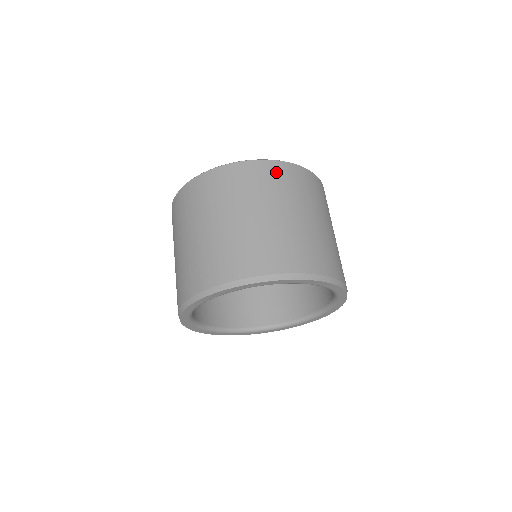
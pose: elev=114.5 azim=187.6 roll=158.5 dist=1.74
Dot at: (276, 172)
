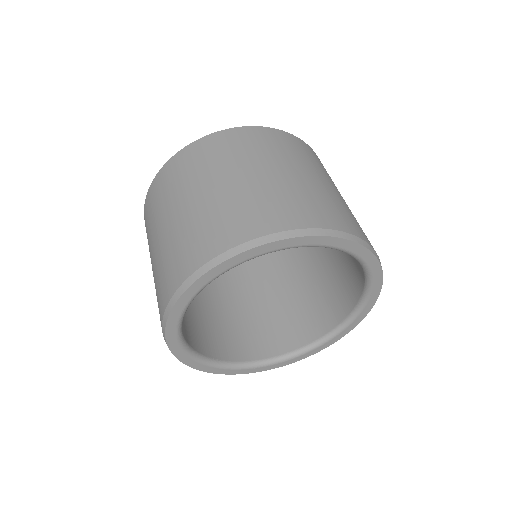
Dot at: (307, 149)
